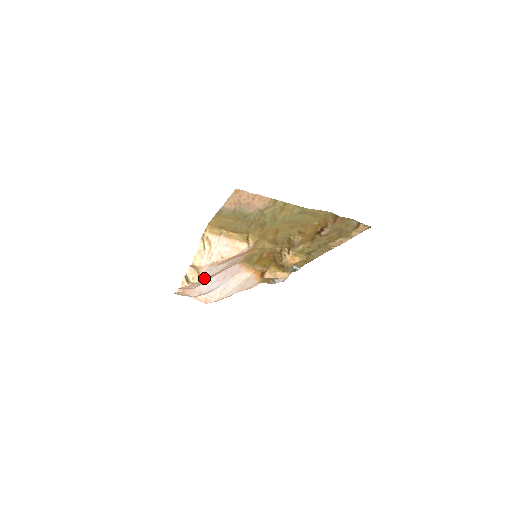
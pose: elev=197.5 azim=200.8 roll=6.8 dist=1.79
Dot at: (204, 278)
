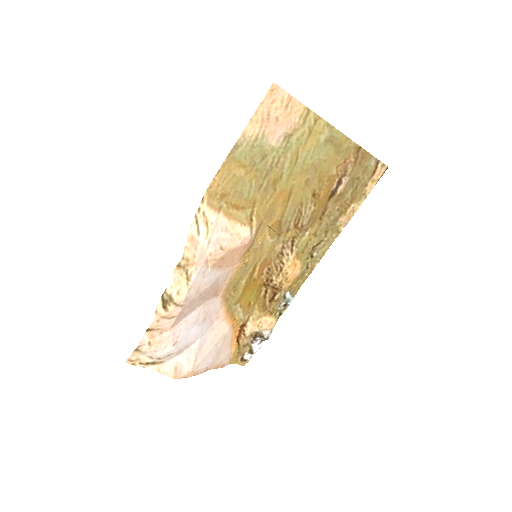
Dot at: (192, 294)
